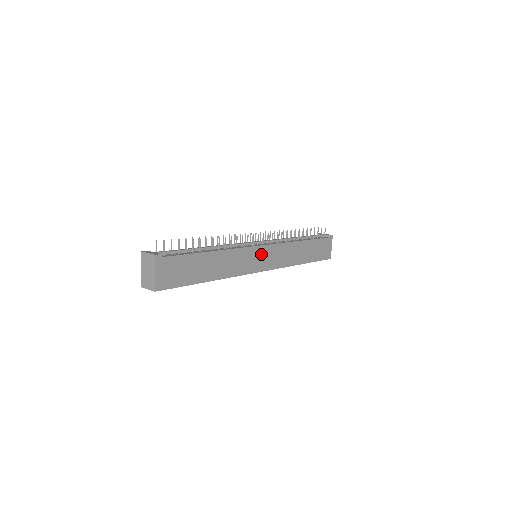
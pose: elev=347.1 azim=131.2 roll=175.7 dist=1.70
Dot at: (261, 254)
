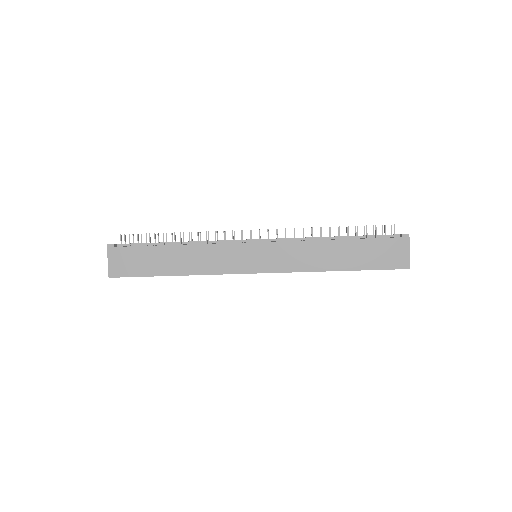
Dot at: (252, 252)
